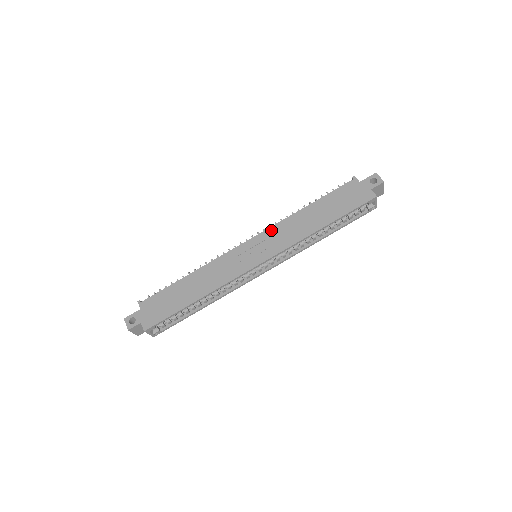
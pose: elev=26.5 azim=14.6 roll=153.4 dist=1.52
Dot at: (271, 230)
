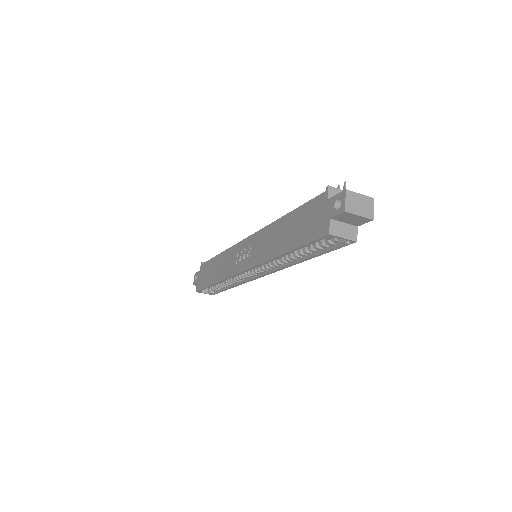
Dot at: (258, 234)
